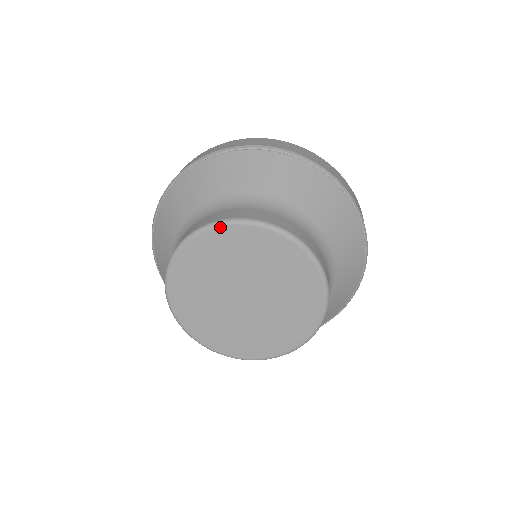
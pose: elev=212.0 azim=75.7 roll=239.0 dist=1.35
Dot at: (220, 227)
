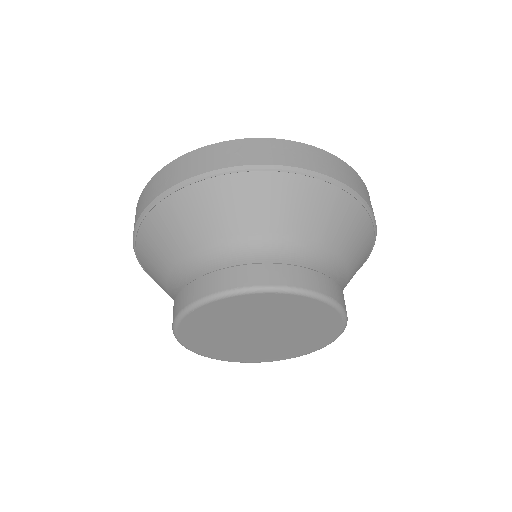
Dot at: (301, 296)
